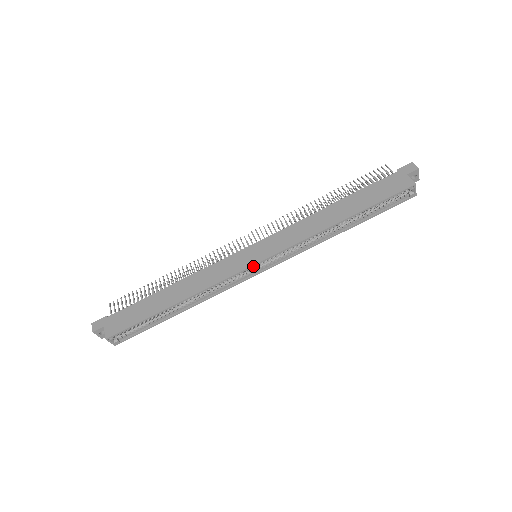
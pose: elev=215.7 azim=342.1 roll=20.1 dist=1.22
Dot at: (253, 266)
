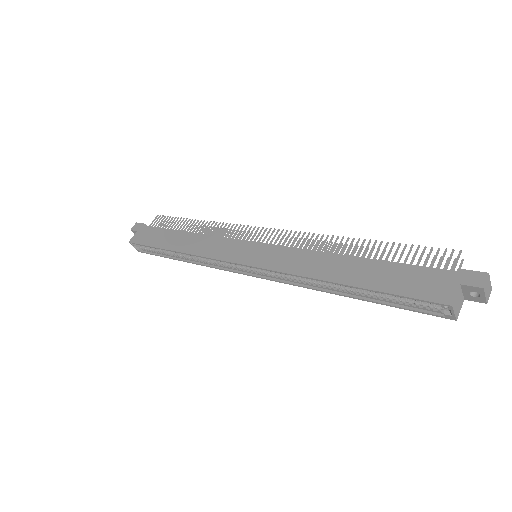
Dot at: (238, 264)
